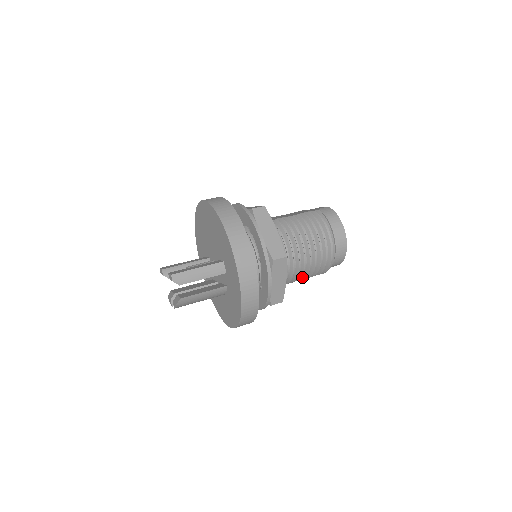
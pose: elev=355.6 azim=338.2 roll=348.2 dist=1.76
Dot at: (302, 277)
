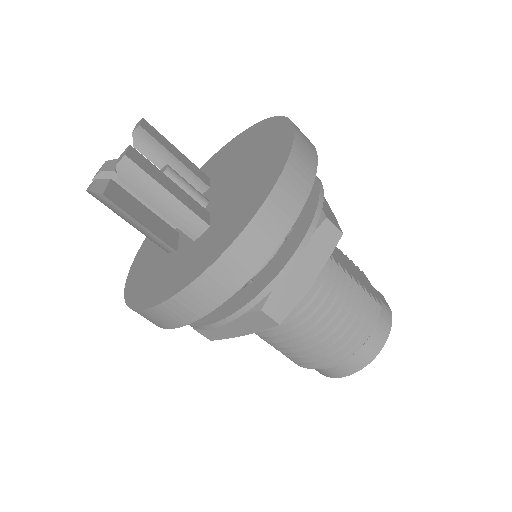
Dot at: occluded
